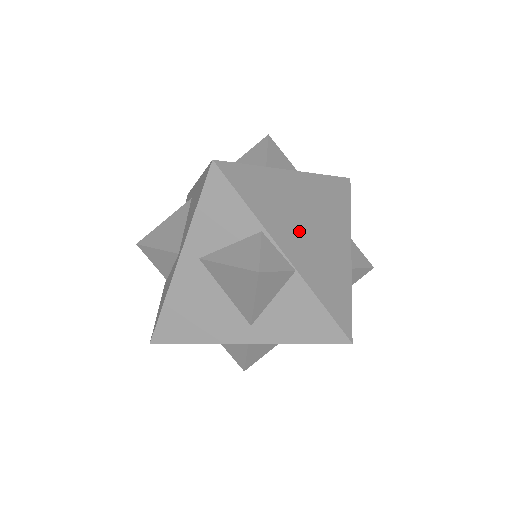
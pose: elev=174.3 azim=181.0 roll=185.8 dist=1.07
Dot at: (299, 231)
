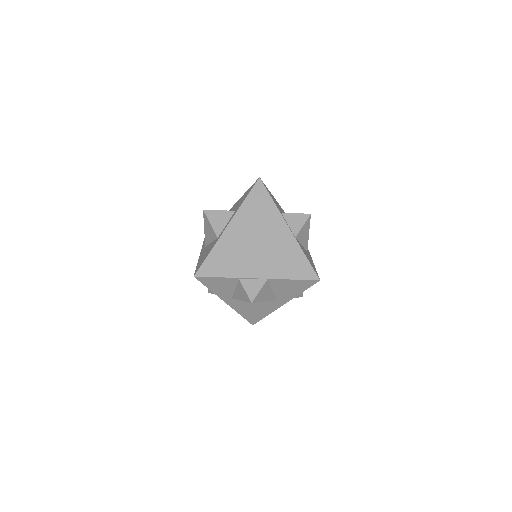
Dot at: (255, 256)
